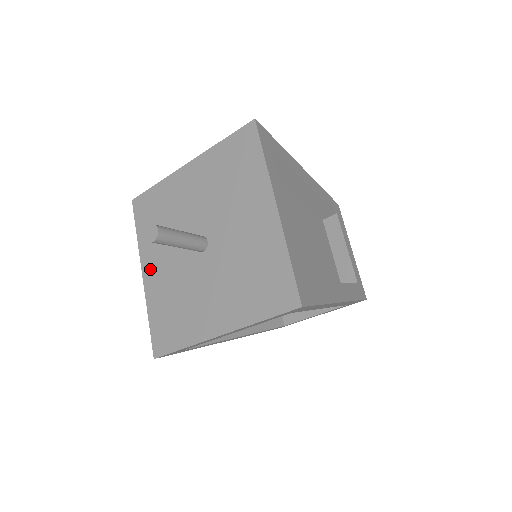
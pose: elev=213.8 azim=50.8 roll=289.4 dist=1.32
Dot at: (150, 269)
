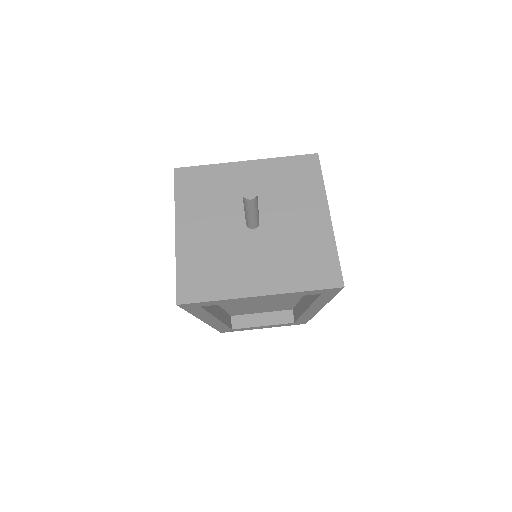
Dot at: (187, 229)
